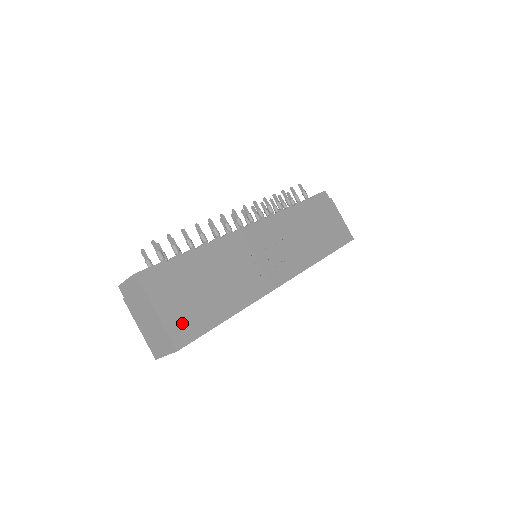
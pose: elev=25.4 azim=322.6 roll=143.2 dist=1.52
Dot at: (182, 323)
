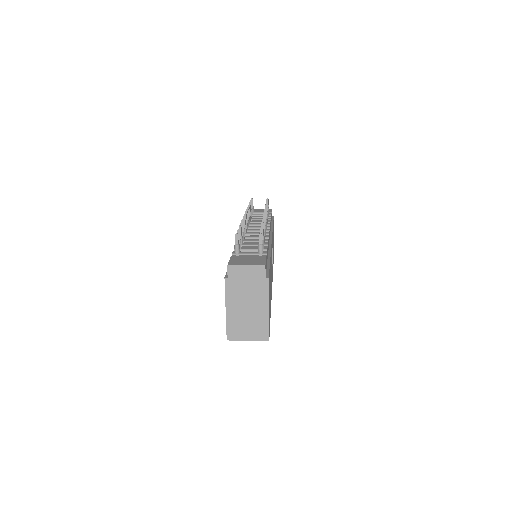
Dot at: (269, 316)
